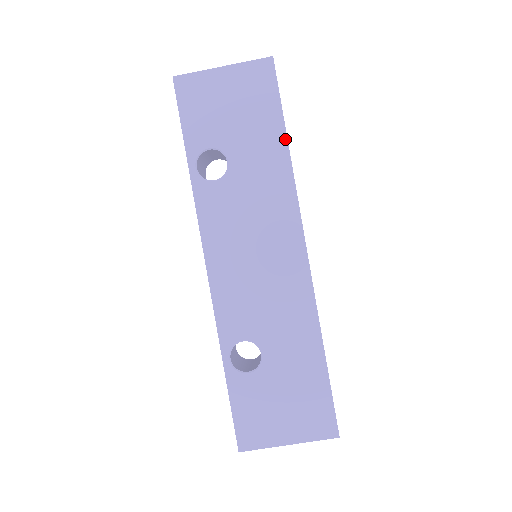
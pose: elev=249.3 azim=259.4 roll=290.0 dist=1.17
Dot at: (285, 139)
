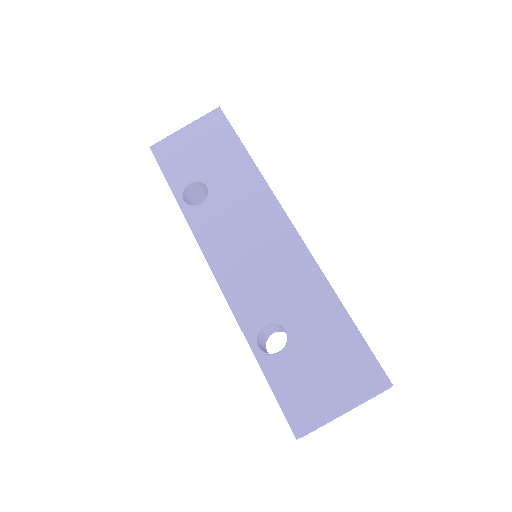
Dot at: (247, 154)
